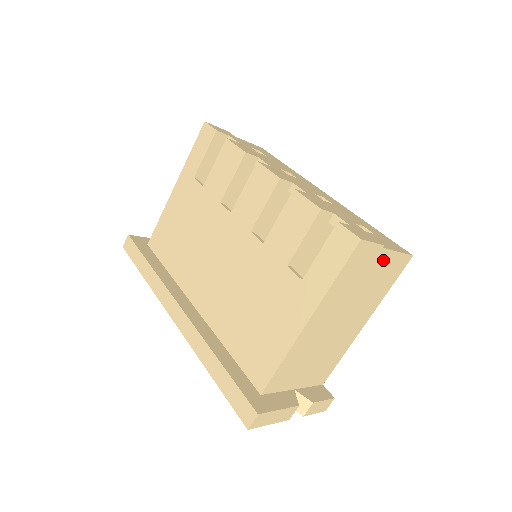
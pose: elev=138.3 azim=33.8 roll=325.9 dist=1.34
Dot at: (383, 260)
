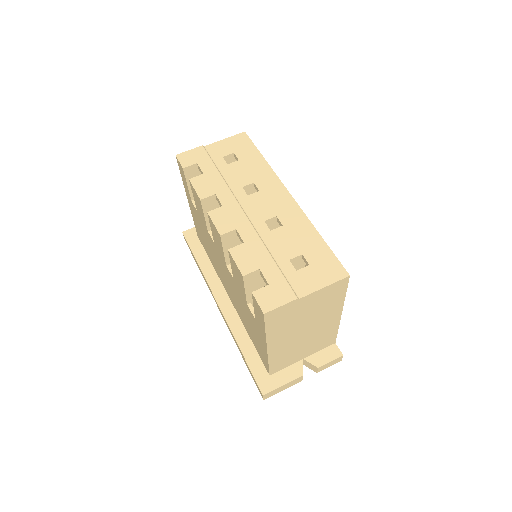
Dot at: (310, 299)
